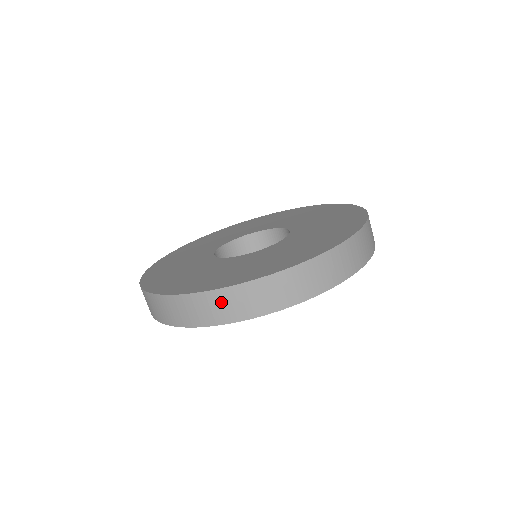
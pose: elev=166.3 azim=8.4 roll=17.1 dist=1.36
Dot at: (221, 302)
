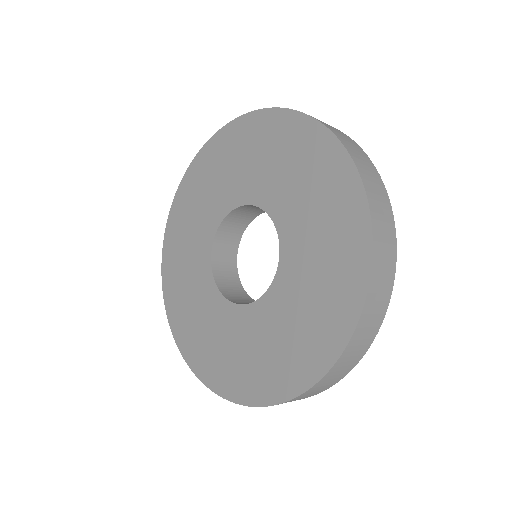
Dot at: (350, 355)
